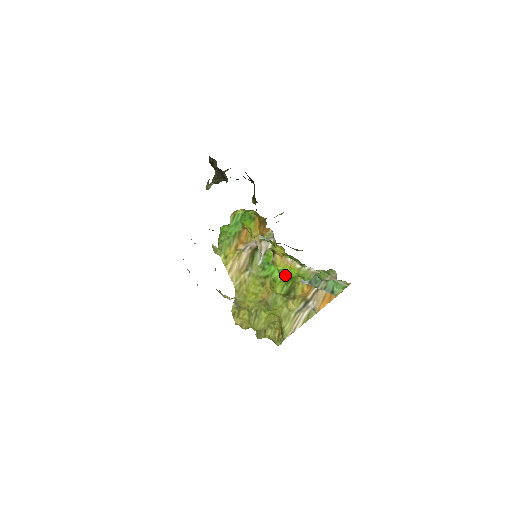
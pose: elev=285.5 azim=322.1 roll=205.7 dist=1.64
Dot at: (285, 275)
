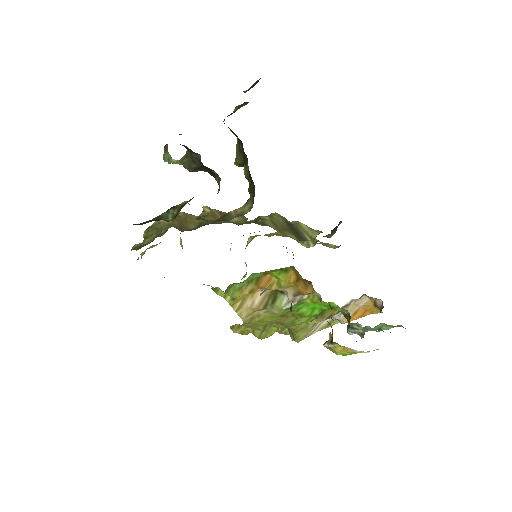
Dot at: (342, 355)
